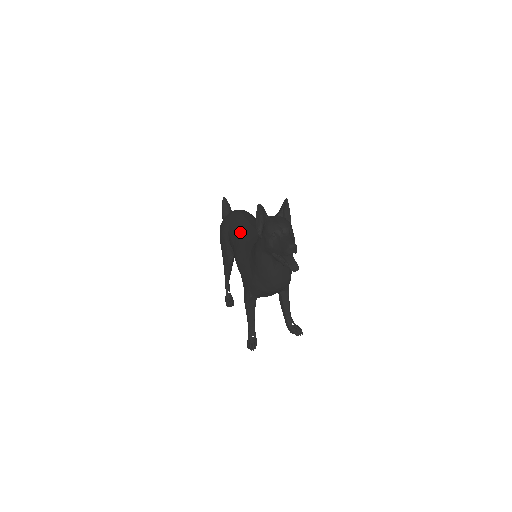
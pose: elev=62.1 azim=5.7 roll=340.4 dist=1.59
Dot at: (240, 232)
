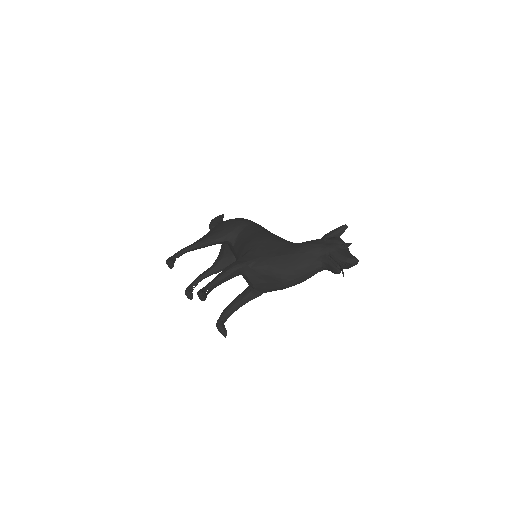
Dot at: occluded
